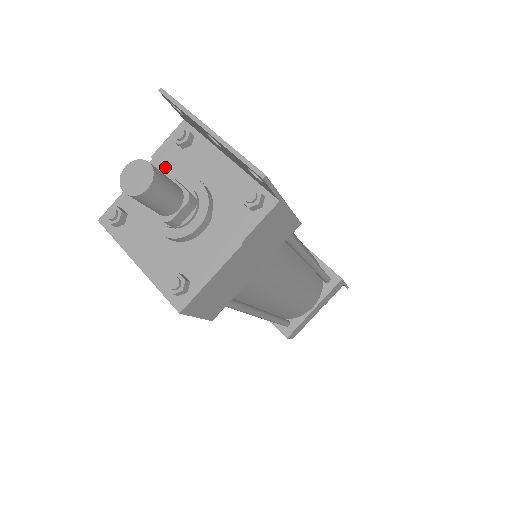
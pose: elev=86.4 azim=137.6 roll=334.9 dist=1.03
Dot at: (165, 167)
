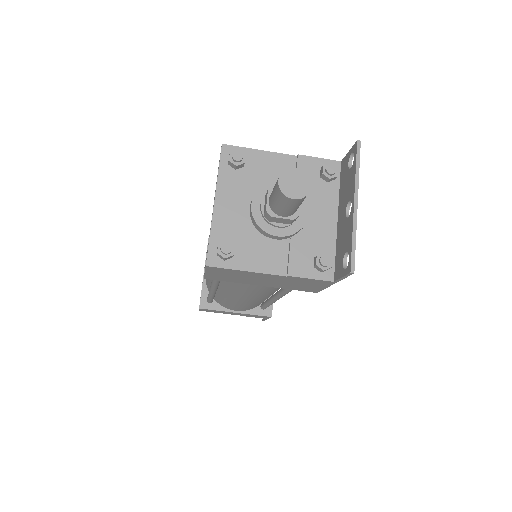
Dot at: occluded
